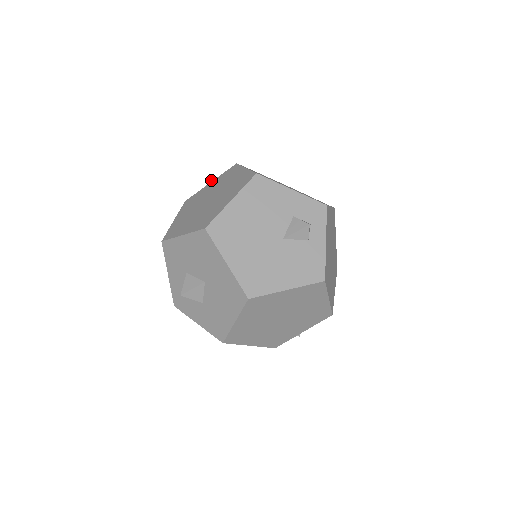
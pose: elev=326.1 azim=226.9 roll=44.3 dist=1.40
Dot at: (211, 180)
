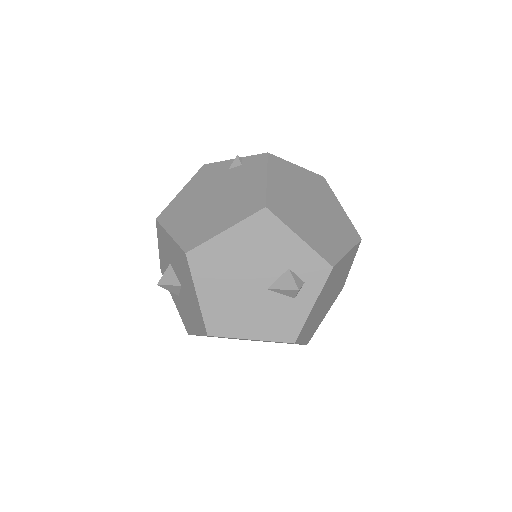
Dot at: (234, 160)
